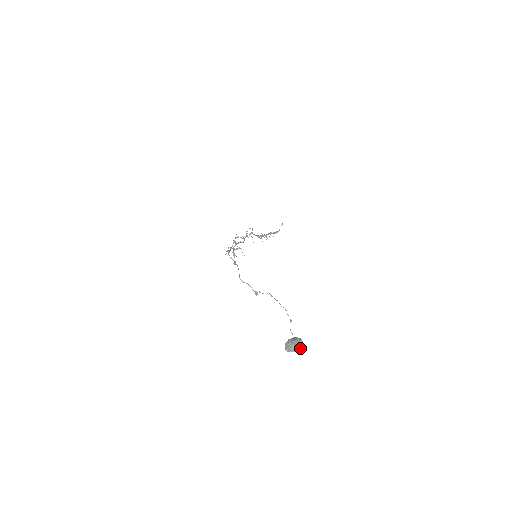
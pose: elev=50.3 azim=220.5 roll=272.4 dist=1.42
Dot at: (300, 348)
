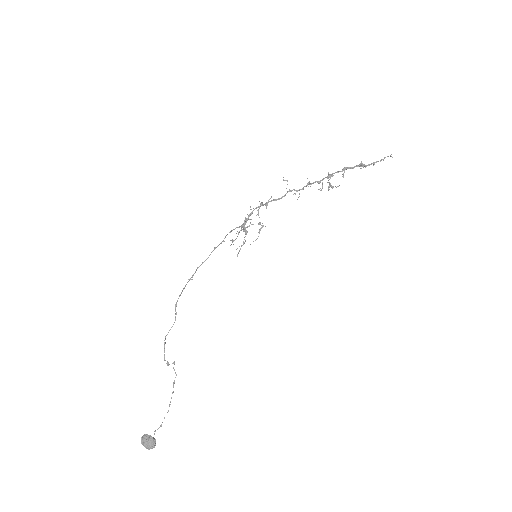
Dot at: (150, 448)
